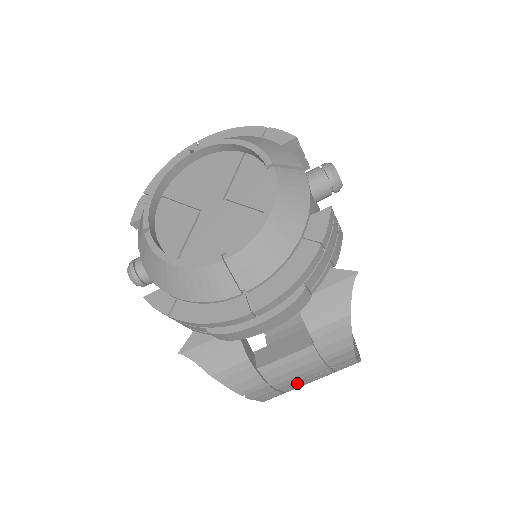
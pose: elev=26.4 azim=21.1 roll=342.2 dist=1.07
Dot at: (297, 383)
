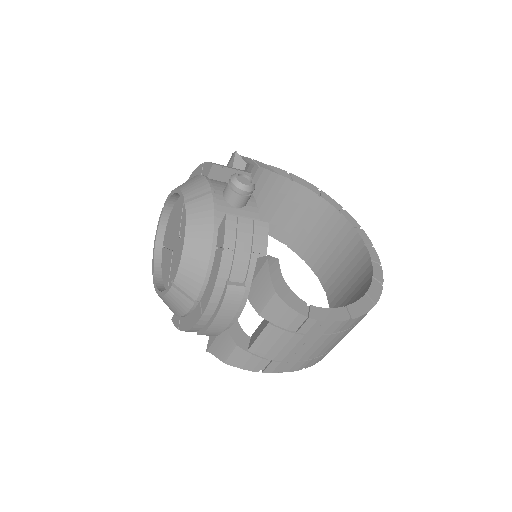
Dot at: (297, 352)
